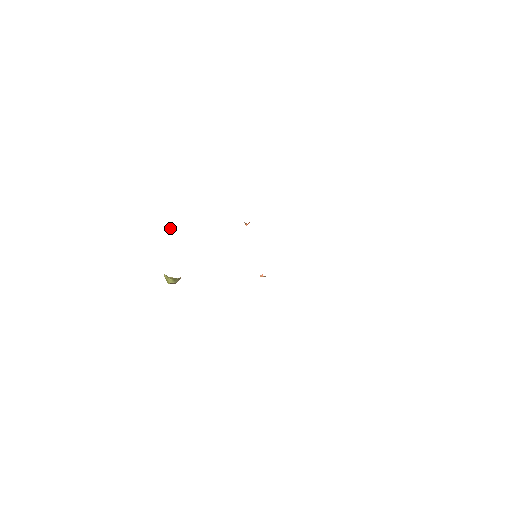
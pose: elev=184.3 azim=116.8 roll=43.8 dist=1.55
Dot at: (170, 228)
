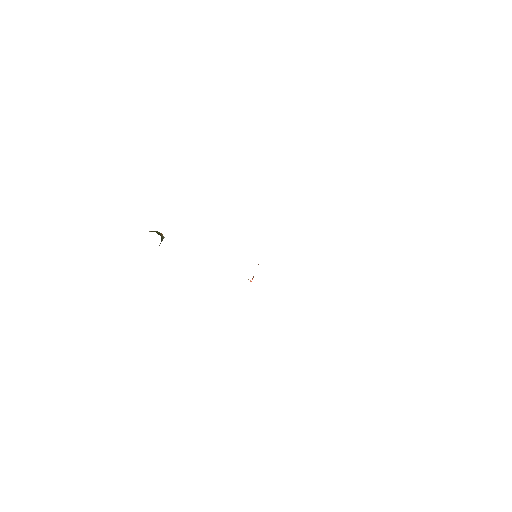
Dot at: occluded
